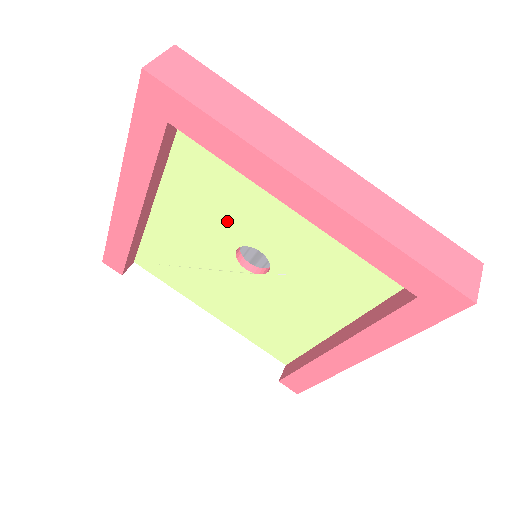
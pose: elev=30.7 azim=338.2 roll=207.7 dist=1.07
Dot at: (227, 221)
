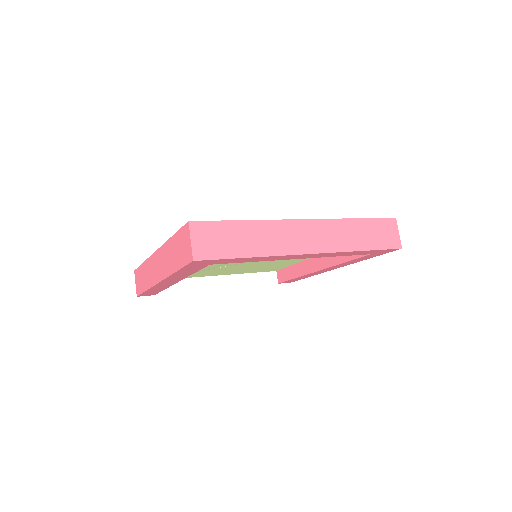
Dot at: occluded
